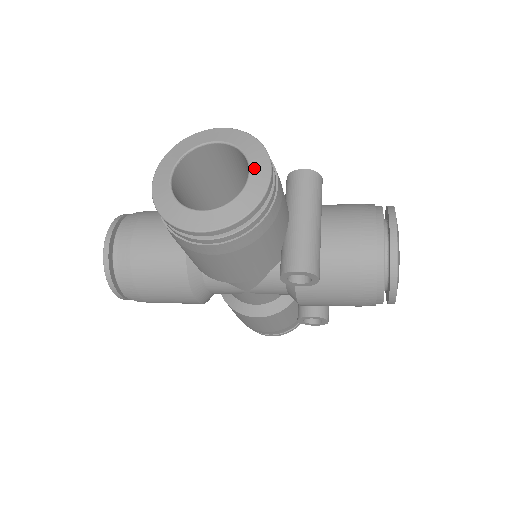
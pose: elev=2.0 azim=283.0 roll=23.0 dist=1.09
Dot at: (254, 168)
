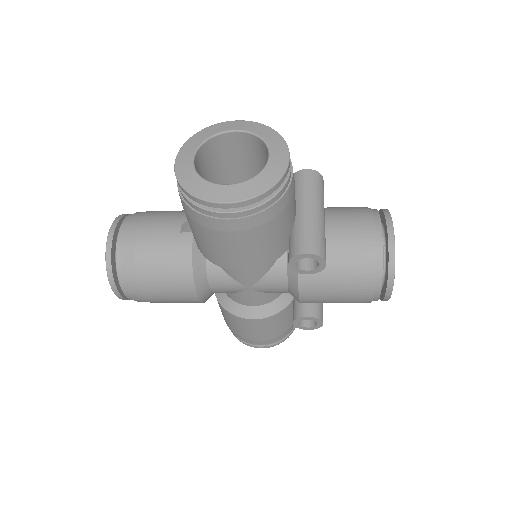
Dot at: (273, 151)
